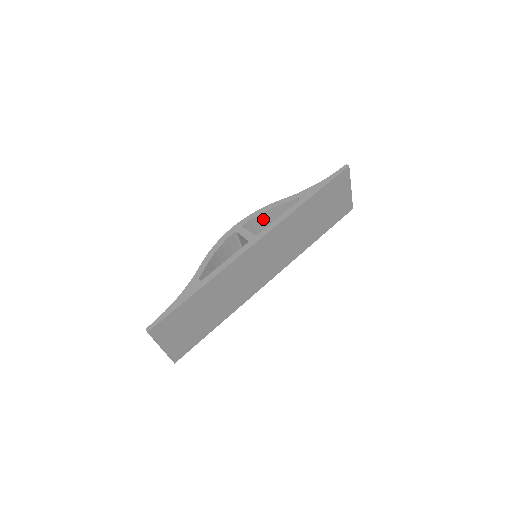
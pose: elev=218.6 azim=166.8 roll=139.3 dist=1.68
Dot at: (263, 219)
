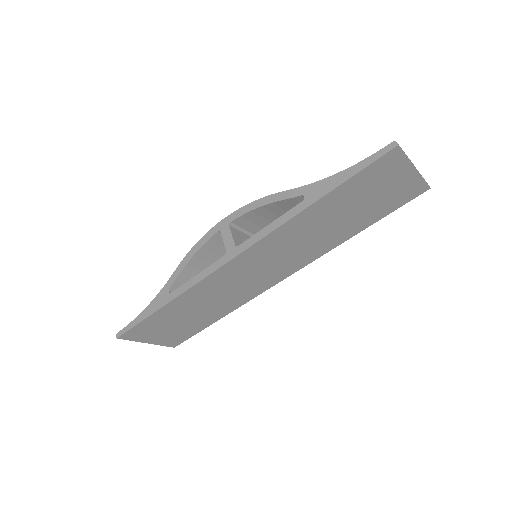
Dot at: (261, 213)
